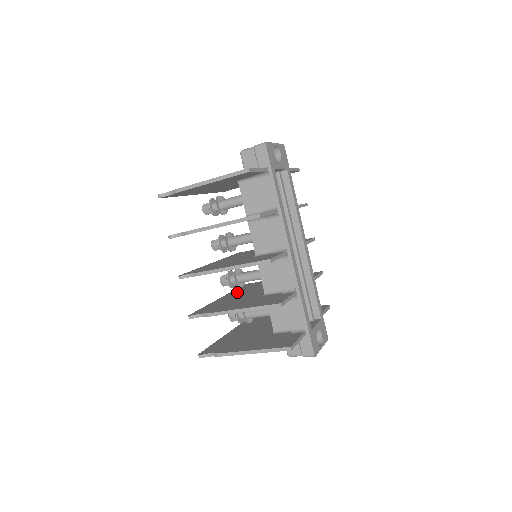
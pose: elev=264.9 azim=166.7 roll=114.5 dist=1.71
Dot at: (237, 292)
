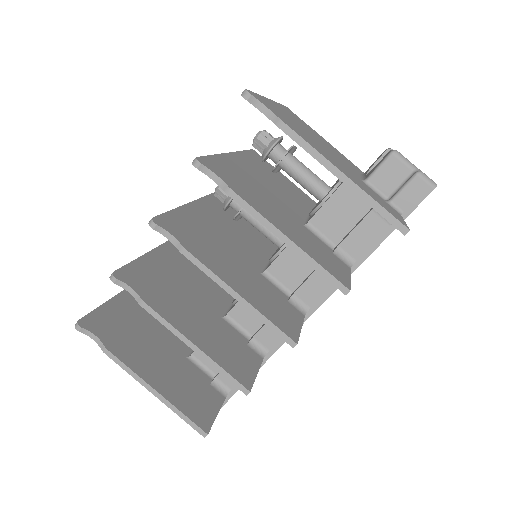
Dot at: occluded
